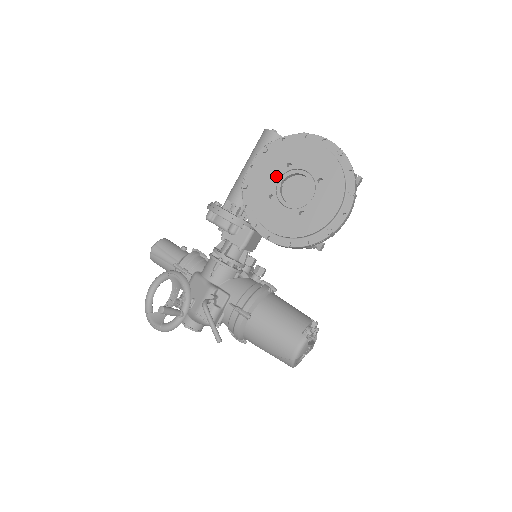
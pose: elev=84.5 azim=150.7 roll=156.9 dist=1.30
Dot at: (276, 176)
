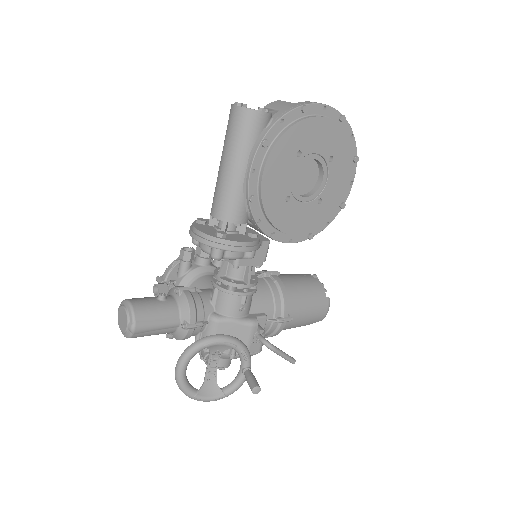
Dot at: (288, 173)
